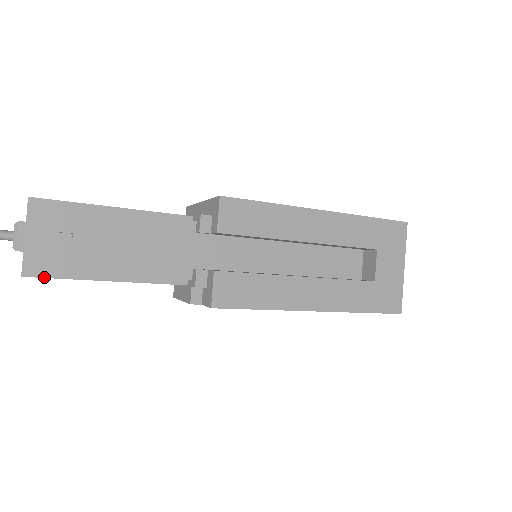
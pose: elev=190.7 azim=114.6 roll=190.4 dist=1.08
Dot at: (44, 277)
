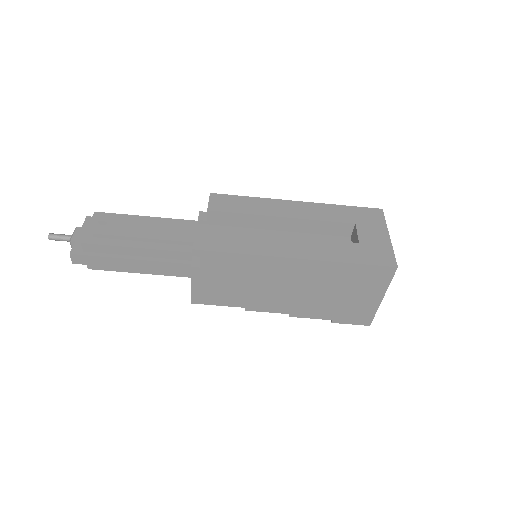
Dot at: (85, 255)
